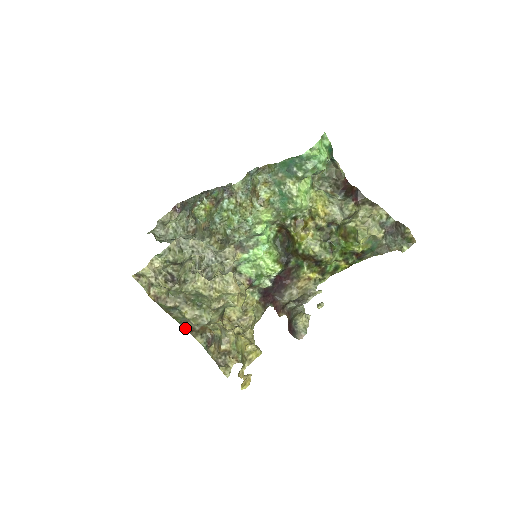
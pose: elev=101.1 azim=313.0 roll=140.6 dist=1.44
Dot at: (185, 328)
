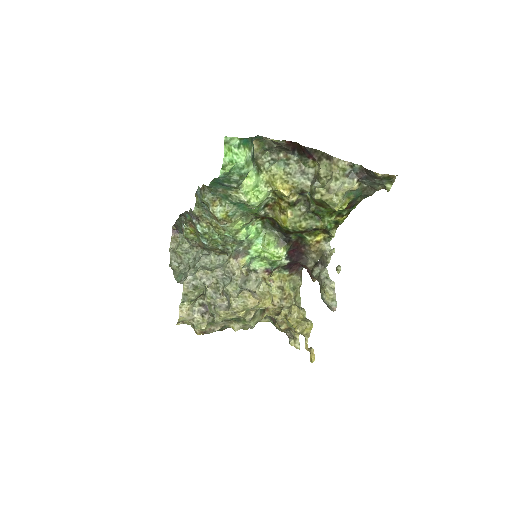
Dot at: occluded
